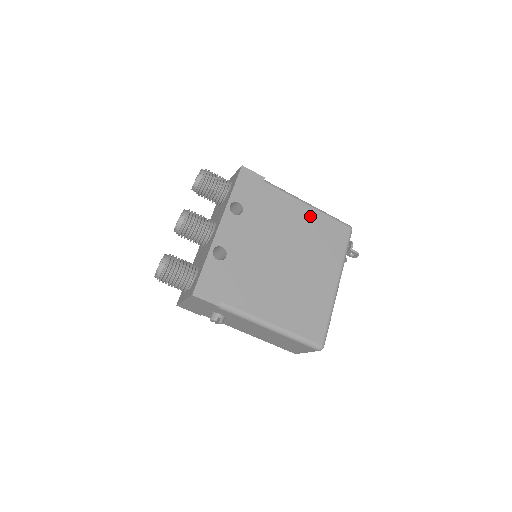
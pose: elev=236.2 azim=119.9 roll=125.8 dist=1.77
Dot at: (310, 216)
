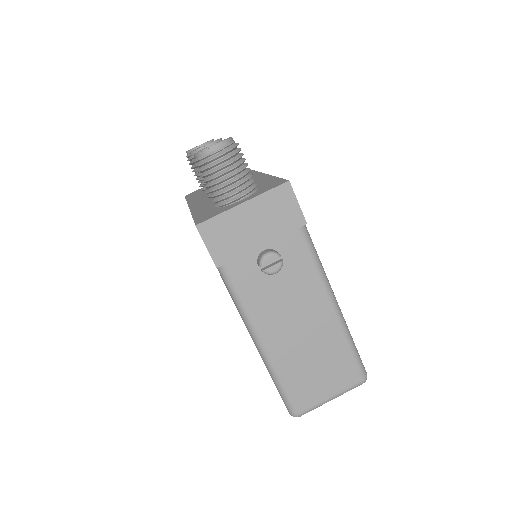
Dot at: occluded
